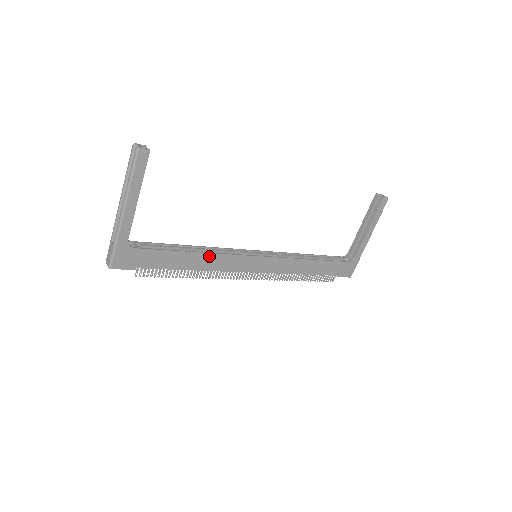
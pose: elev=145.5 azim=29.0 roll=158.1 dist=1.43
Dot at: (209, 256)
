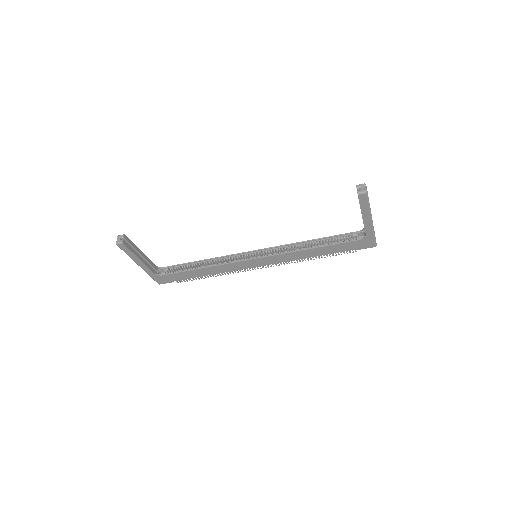
Dot at: (214, 267)
